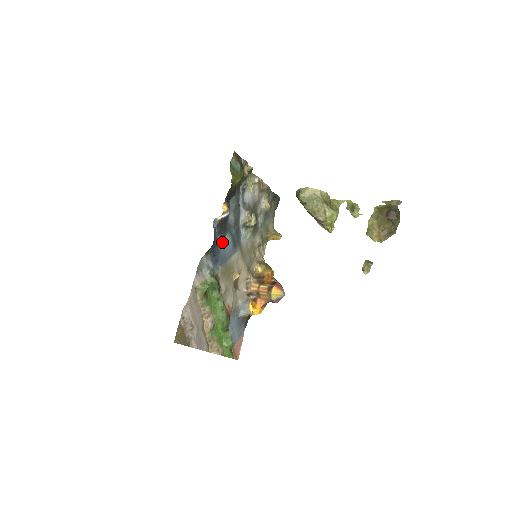
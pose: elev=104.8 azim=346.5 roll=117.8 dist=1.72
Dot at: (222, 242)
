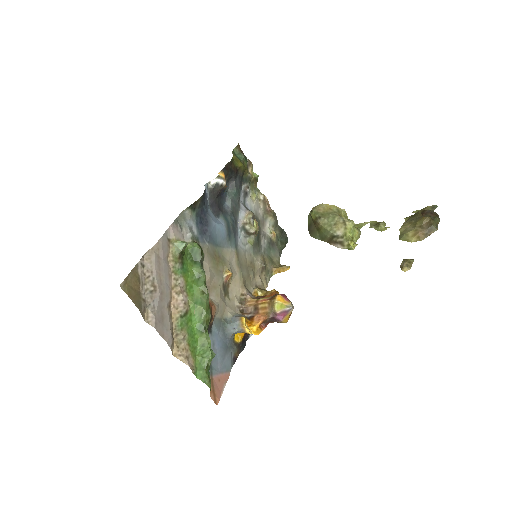
Dot at: (213, 218)
